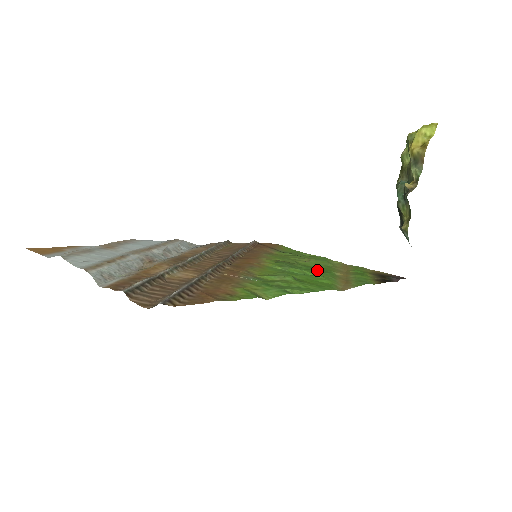
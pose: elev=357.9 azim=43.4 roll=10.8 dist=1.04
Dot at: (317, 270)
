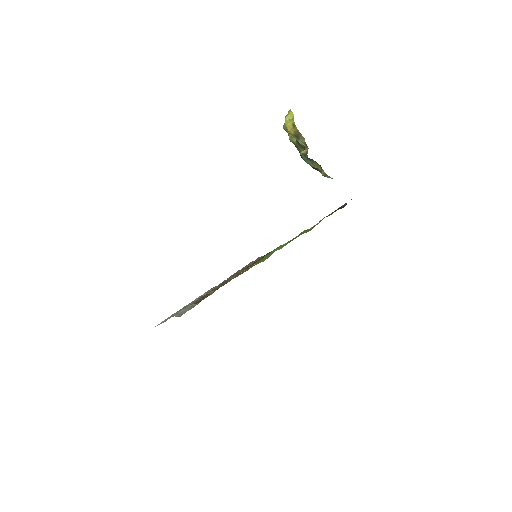
Dot at: occluded
